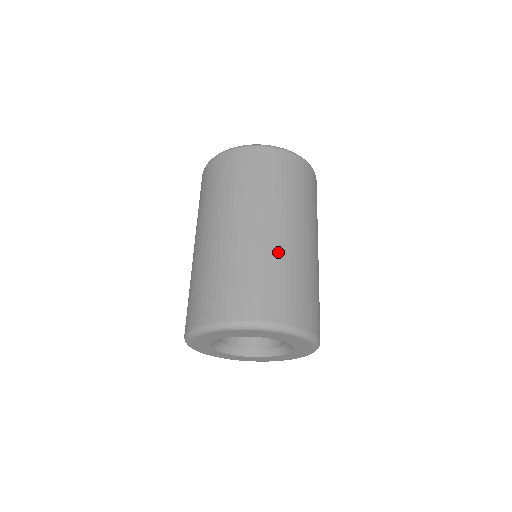
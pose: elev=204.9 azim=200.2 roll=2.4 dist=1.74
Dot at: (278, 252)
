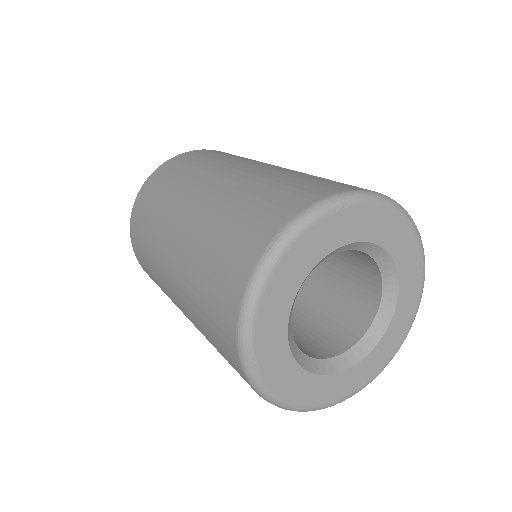
Dot at: (231, 190)
